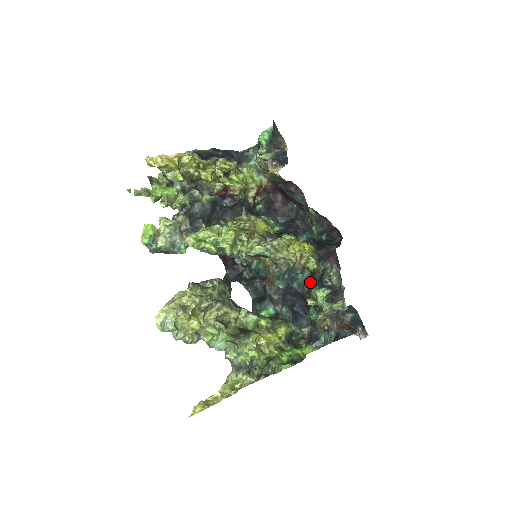
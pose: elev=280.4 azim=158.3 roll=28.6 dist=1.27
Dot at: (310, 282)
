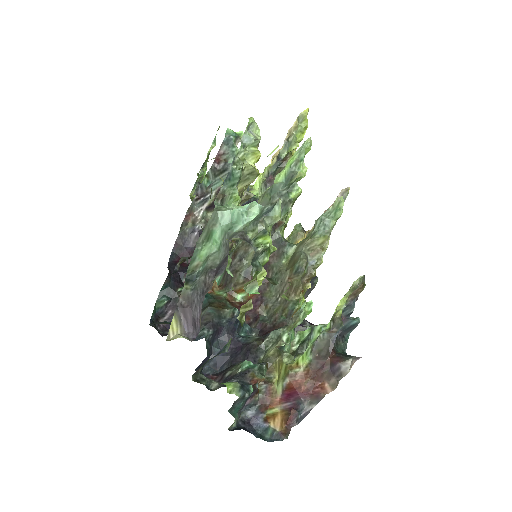
Dot at: occluded
